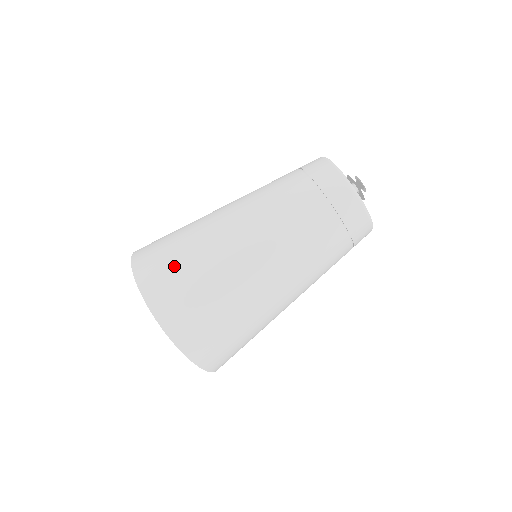
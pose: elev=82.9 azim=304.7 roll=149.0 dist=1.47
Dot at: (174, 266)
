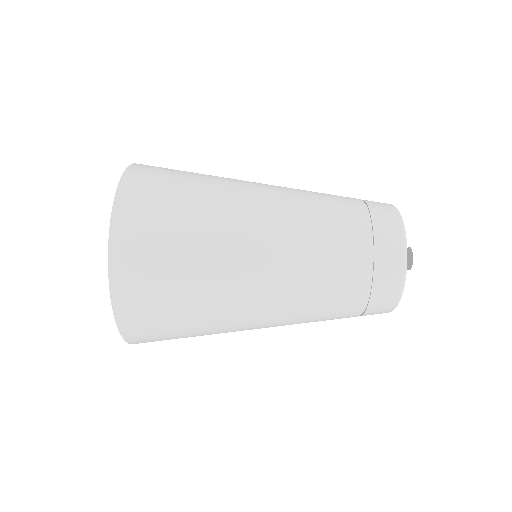
Dot at: (166, 227)
